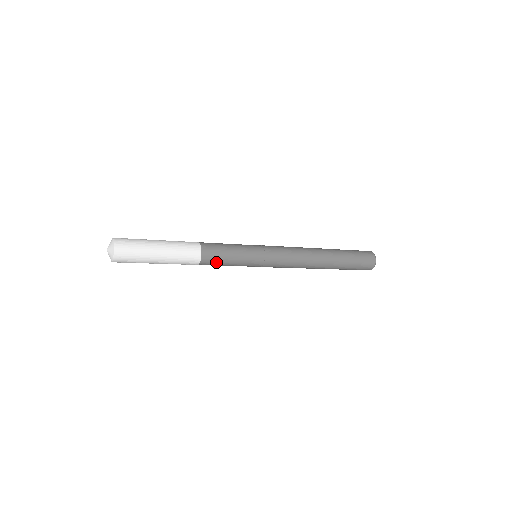
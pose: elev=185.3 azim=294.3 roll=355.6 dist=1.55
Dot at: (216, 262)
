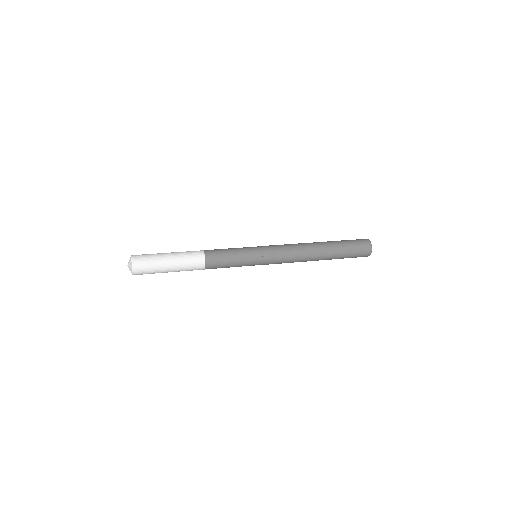
Dot at: (219, 264)
